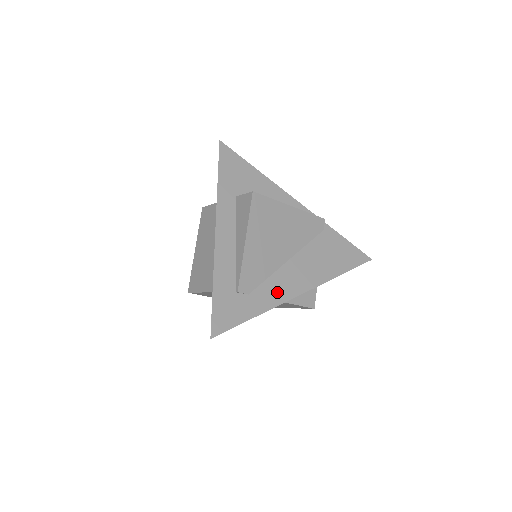
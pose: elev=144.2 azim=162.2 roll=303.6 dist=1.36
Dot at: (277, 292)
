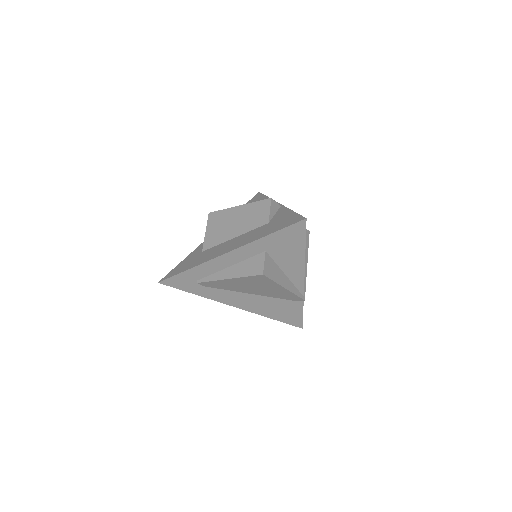
Dot at: (222, 297)
